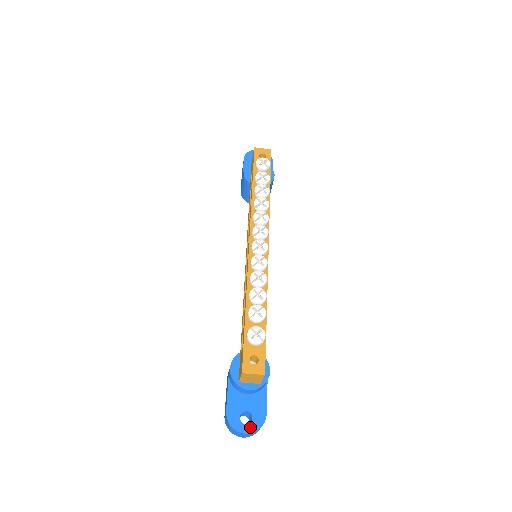
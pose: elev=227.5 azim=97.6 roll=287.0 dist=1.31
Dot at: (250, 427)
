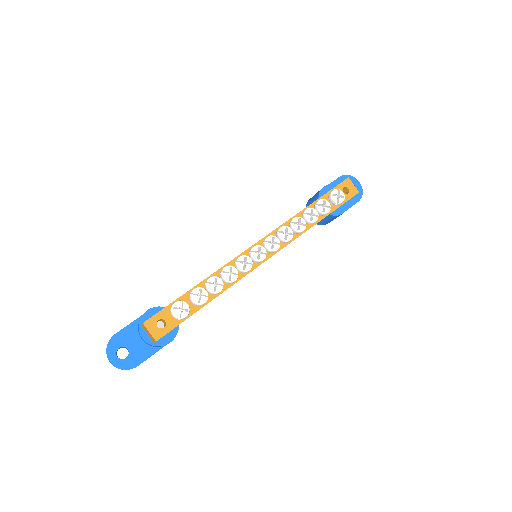
Dot at: (118, 361)
